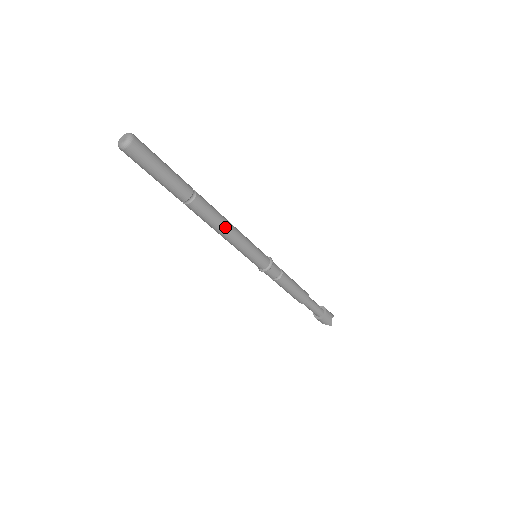
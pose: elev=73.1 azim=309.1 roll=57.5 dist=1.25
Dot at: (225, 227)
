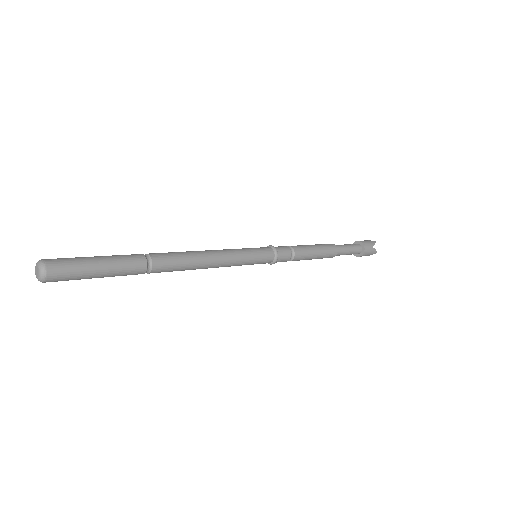
Dot at: (204, 262)
